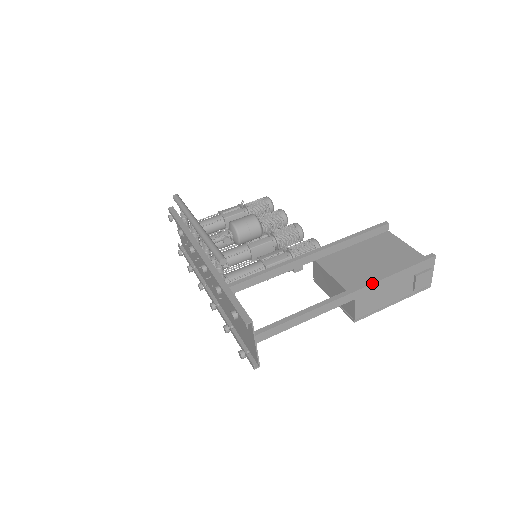
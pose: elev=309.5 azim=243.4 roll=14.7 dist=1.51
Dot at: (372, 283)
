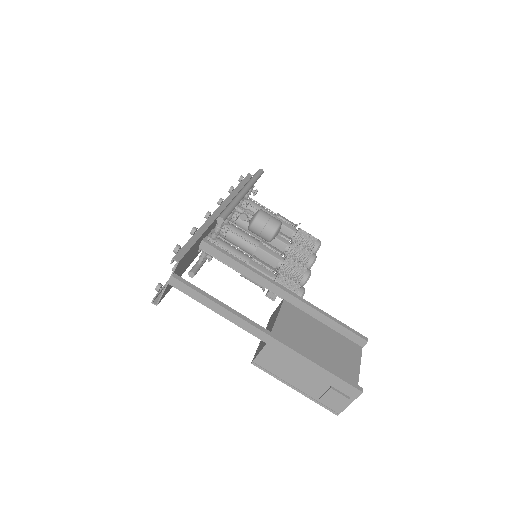
Dot at: (290, 347)
